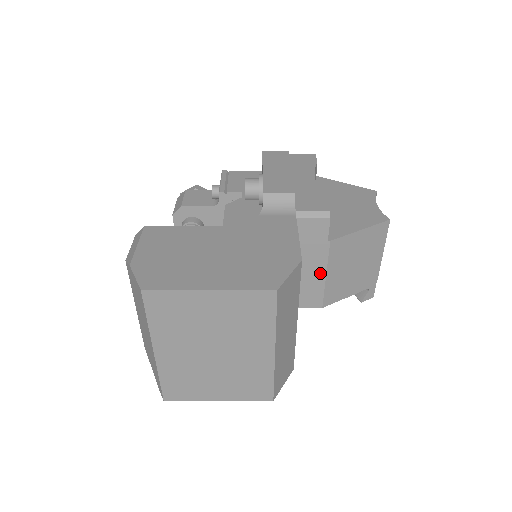
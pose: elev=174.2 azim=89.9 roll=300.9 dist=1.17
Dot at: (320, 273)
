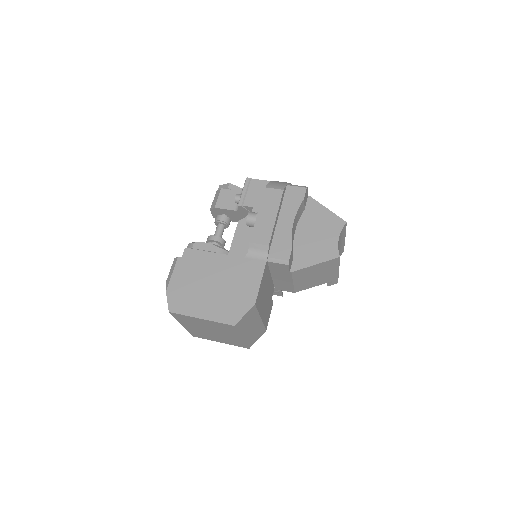
Dot at: (289, 281)
